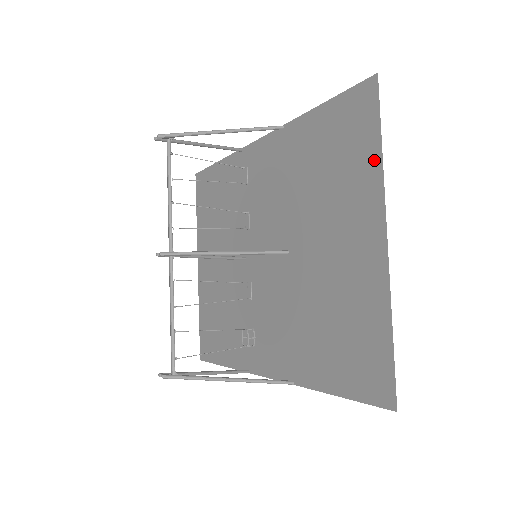
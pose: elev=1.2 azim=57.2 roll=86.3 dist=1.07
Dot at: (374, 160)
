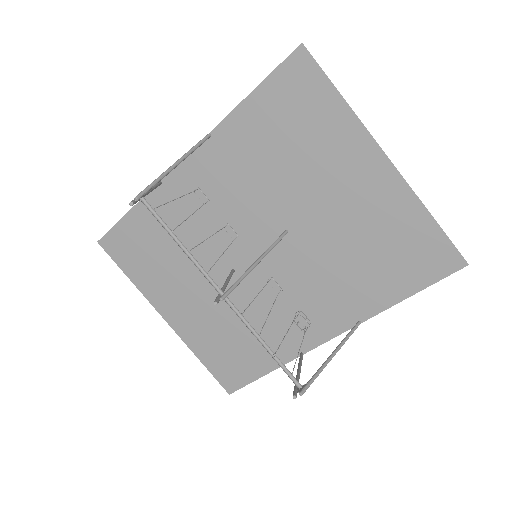
Dot at: (340, 110)
